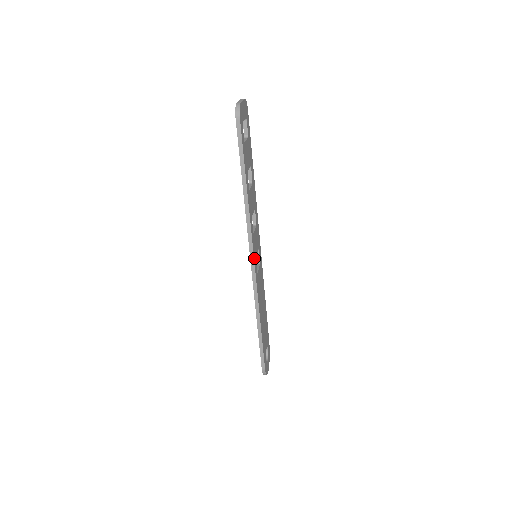
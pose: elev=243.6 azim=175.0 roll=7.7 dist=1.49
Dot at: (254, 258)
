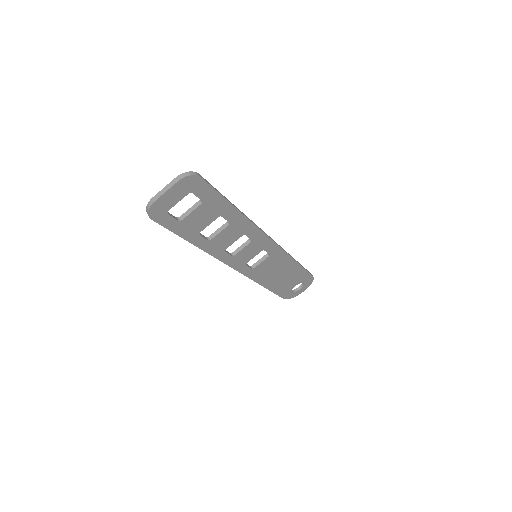
Dot at: (237, 268)
